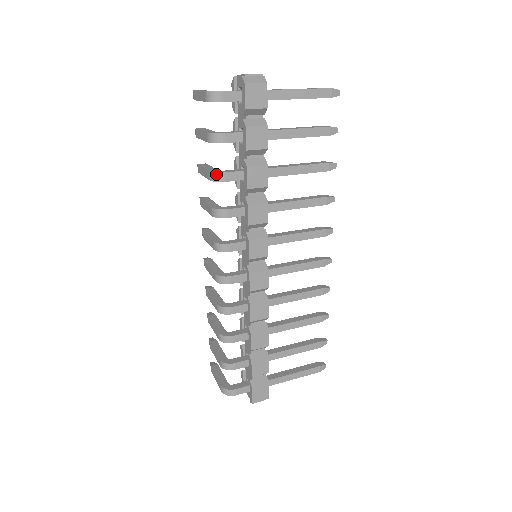
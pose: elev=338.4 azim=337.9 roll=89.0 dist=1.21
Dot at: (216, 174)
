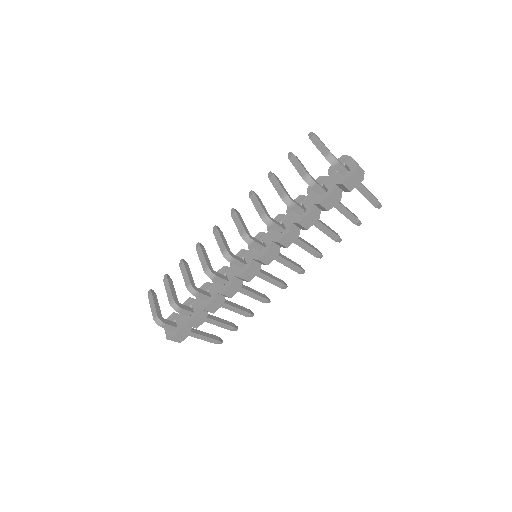
Dot at: (289, 199)
